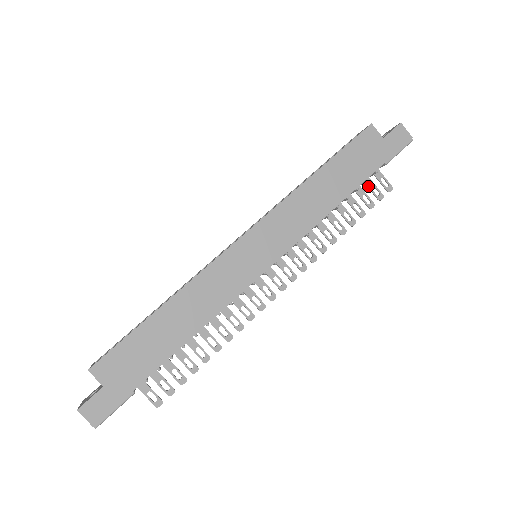
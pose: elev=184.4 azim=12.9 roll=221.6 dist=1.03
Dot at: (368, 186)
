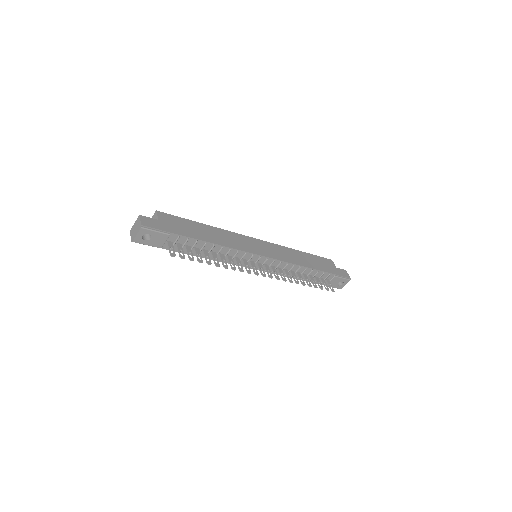
Dot at: (322, 281)
